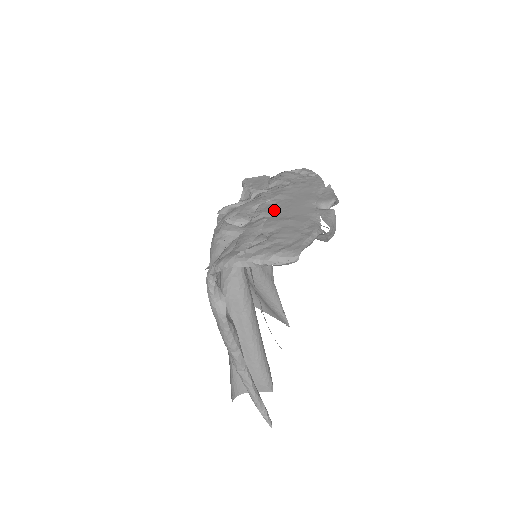
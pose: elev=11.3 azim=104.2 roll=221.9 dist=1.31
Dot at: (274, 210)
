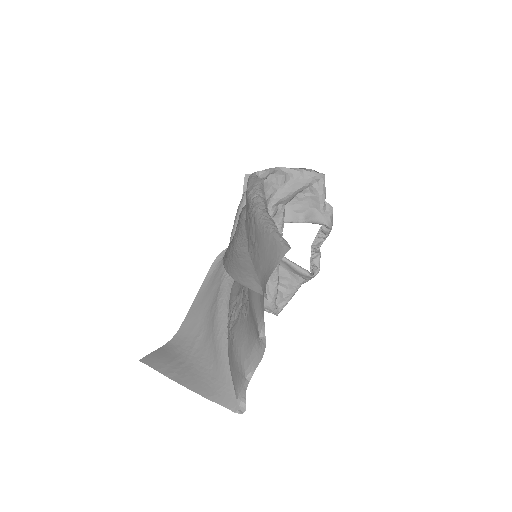
Dot at: occluded
